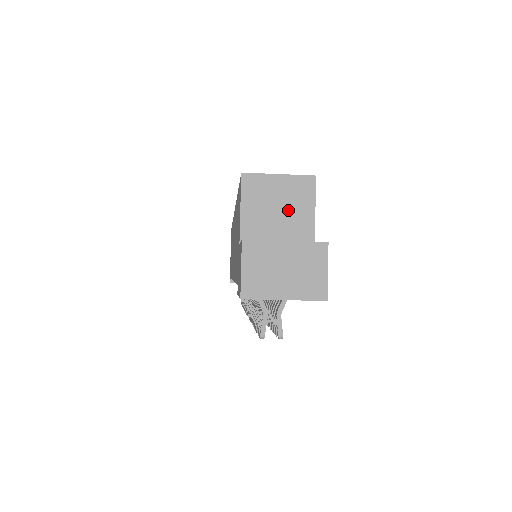
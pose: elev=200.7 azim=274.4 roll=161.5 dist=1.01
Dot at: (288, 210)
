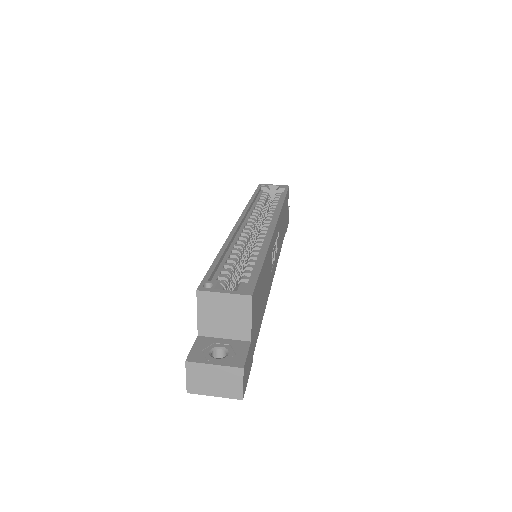
Dot at: (231, 317)
